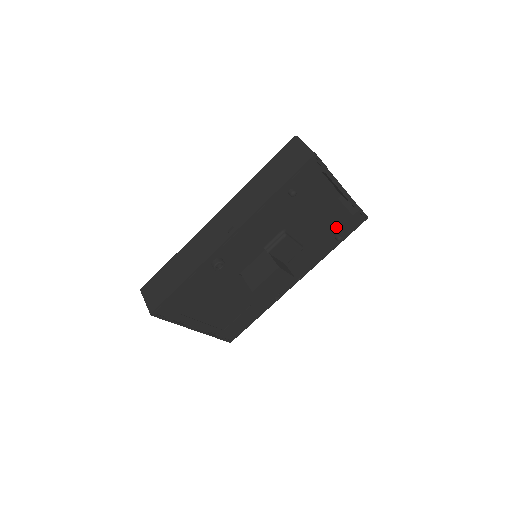
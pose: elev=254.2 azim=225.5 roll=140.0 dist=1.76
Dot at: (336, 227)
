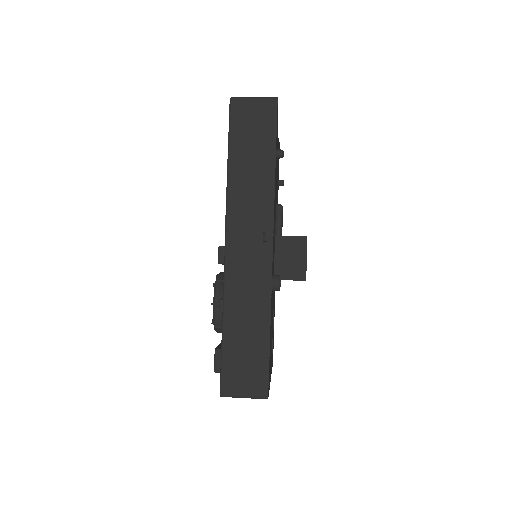
Dot at: (278, 173)
